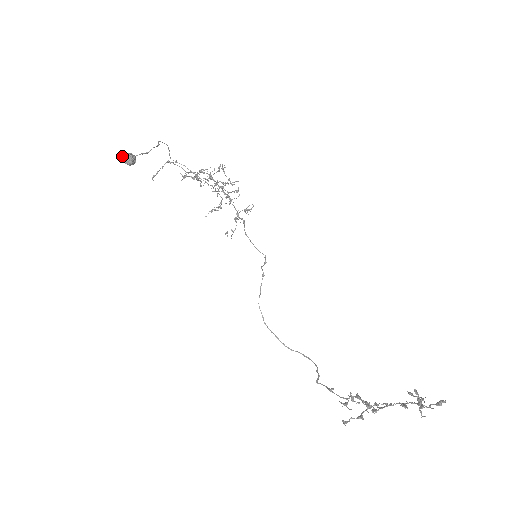
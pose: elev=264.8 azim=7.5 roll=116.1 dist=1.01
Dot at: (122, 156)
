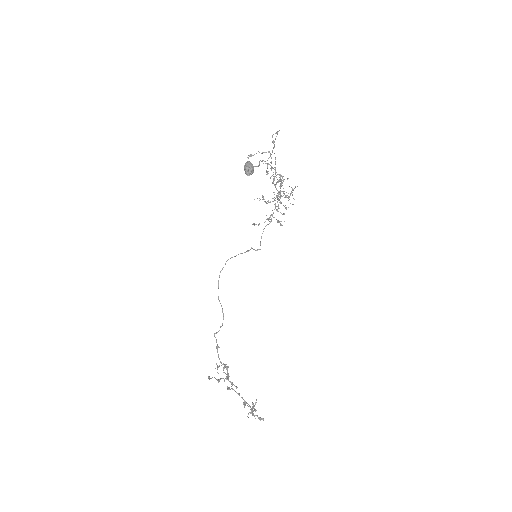
Dot at: (247, 165)
